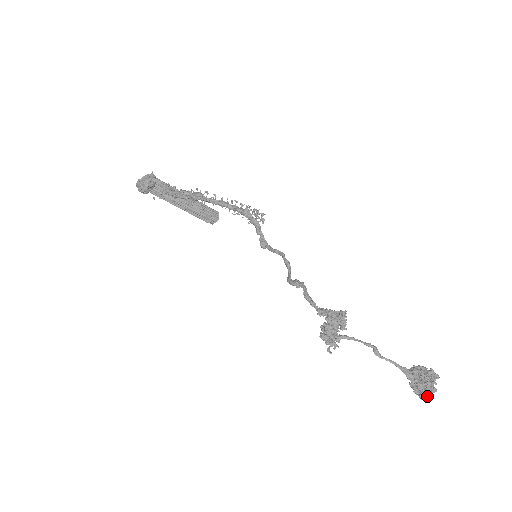
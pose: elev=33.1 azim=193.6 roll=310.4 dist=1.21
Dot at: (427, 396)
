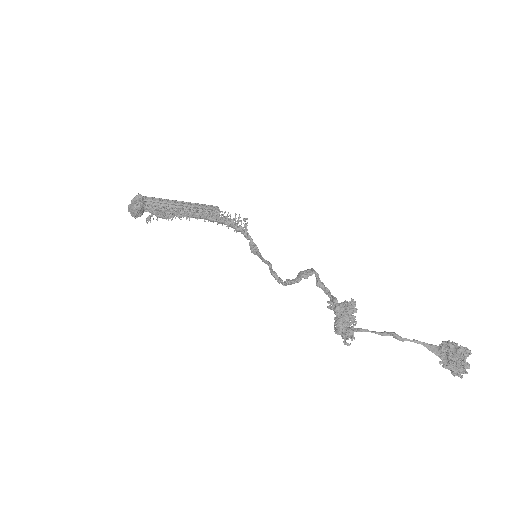
Dot at: (462, 372)
